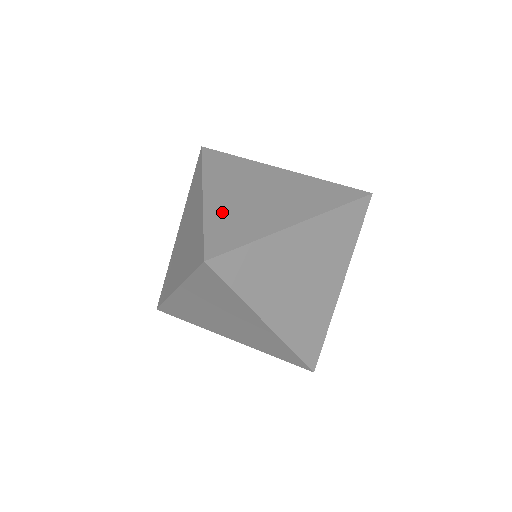
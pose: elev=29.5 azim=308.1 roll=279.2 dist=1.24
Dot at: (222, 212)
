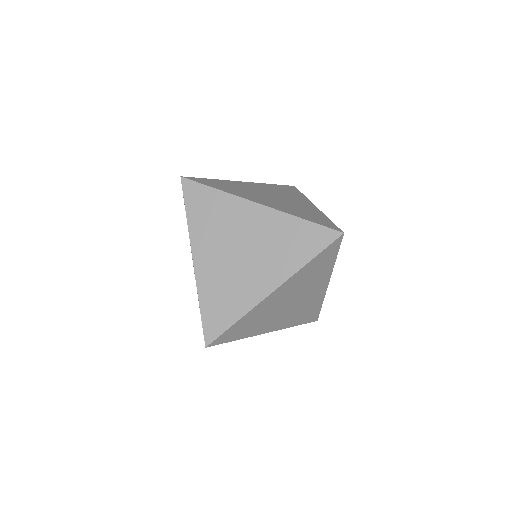
Dot at: (211, 285)
